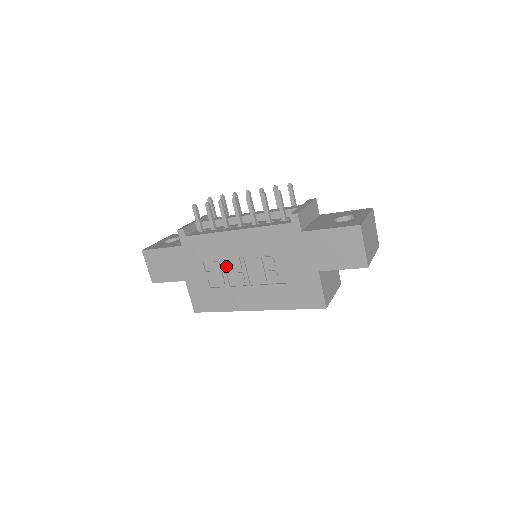
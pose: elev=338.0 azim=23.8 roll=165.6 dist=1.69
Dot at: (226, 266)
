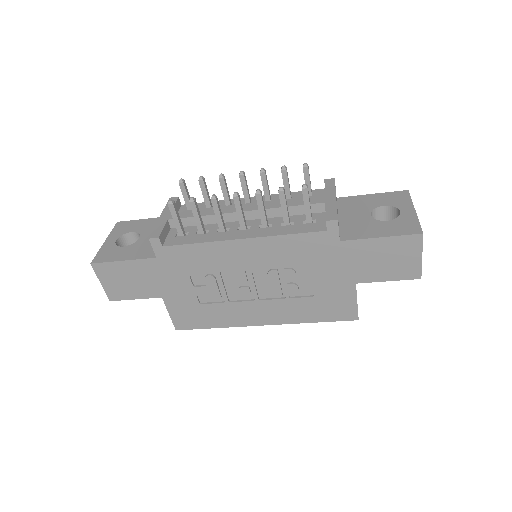
Dot at: (224, 279)
